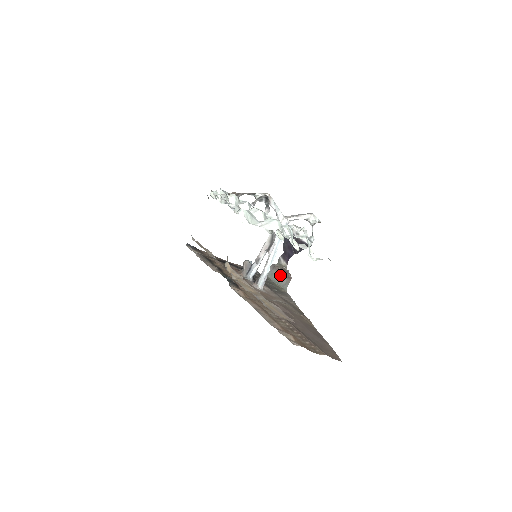
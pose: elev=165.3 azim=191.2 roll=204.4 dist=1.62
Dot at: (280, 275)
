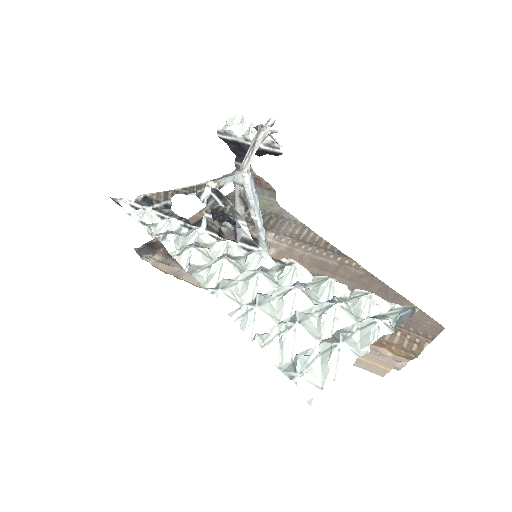
Dot at: occluded
